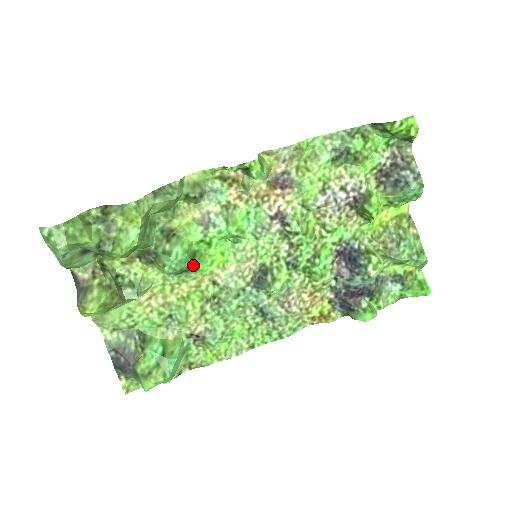
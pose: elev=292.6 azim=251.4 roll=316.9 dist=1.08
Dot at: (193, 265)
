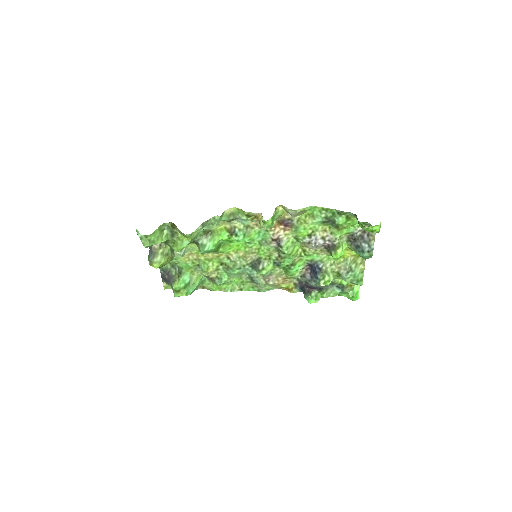
Dot at: (218, 250)
